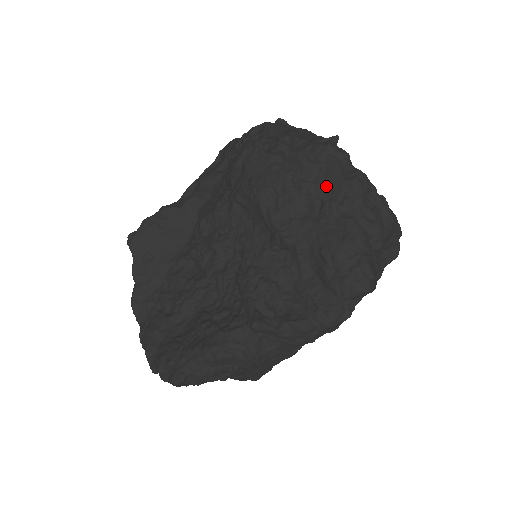
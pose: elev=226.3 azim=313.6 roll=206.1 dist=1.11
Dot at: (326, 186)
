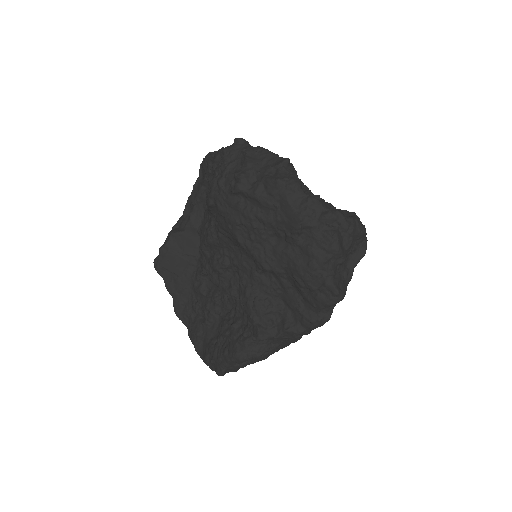
Dot at: (284, 220)
